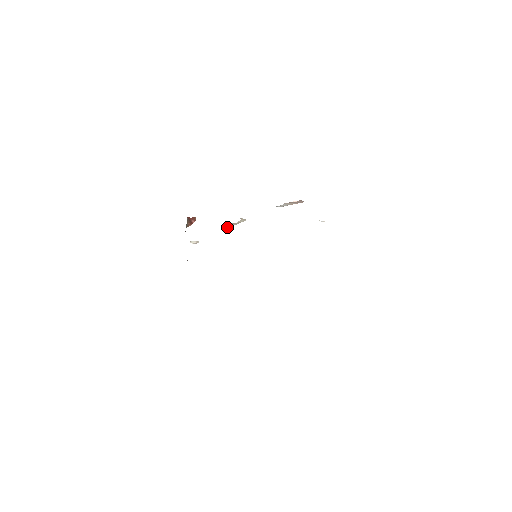
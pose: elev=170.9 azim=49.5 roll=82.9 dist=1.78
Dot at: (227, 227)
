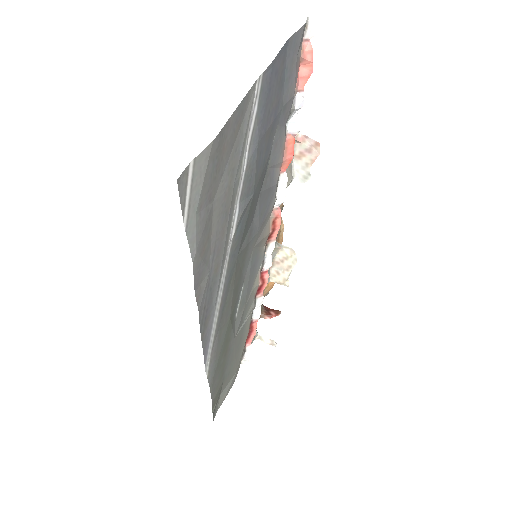
Dot at: (283, 282)
